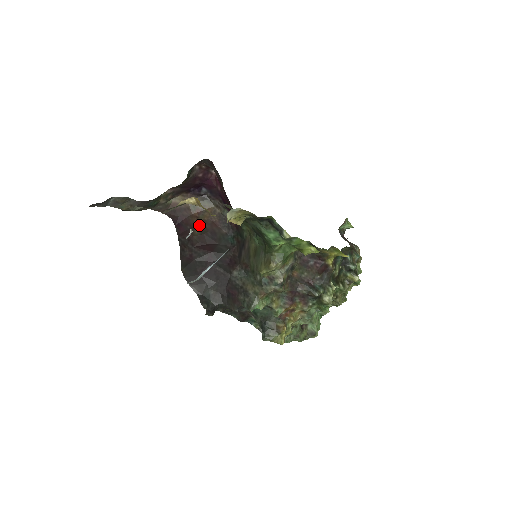
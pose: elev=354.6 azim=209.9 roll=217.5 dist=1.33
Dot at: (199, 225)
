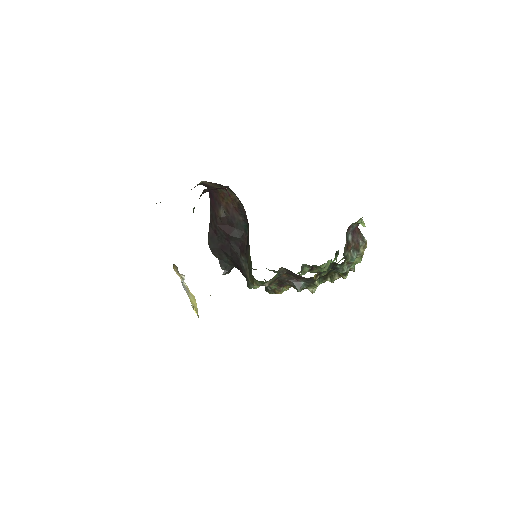
Dot at: (224, 206)
